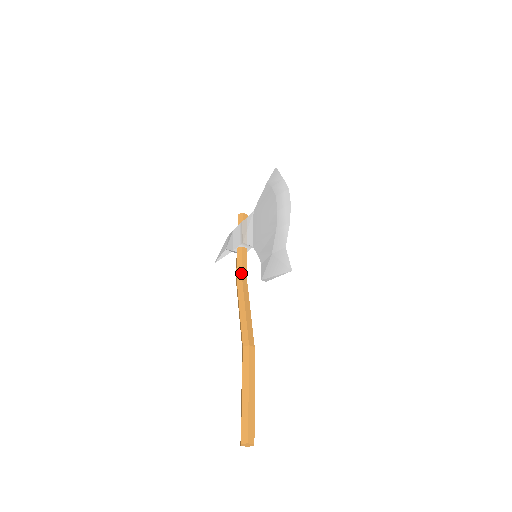
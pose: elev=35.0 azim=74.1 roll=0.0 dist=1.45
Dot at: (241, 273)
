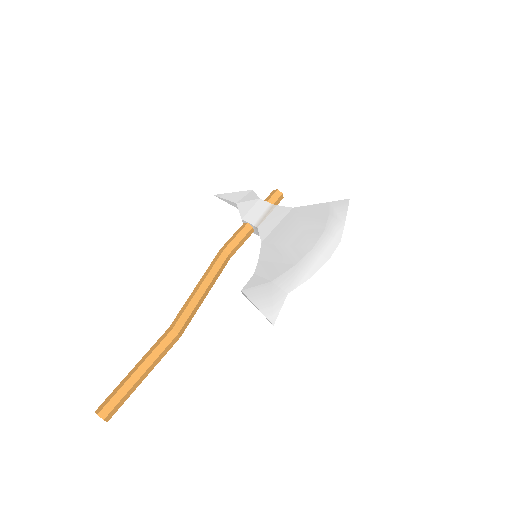
Dot at: (230, 252)
